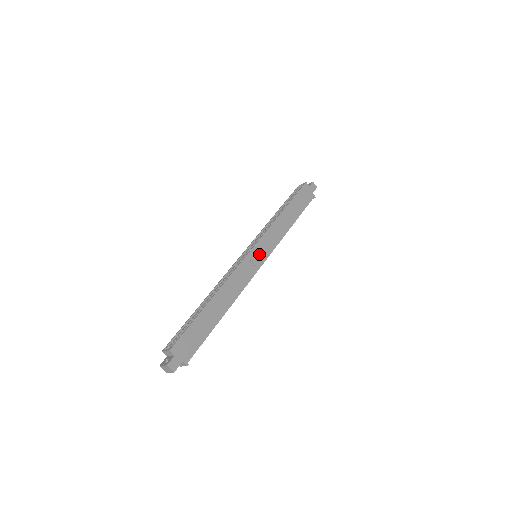
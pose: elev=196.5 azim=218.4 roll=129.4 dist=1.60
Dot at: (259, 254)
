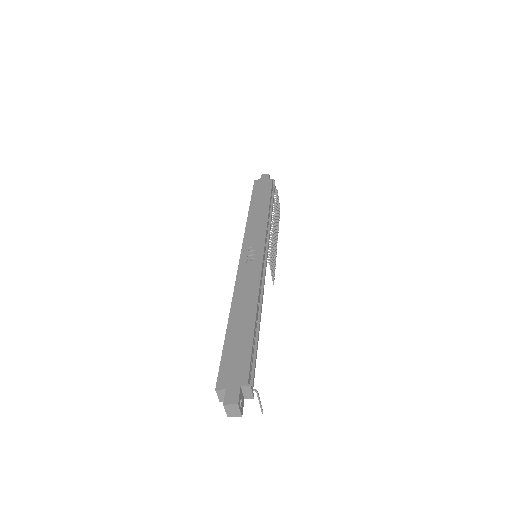
Dot at: (252, 250)
